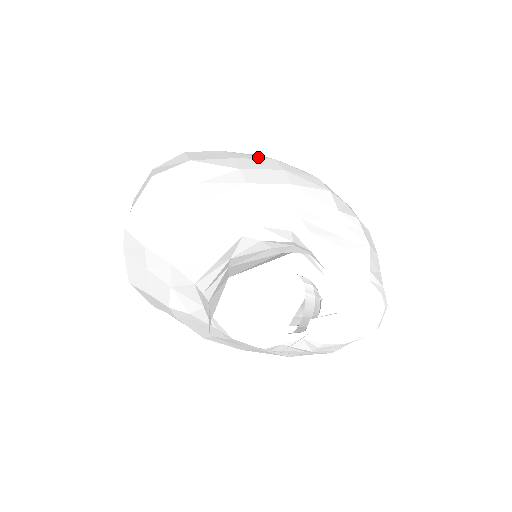
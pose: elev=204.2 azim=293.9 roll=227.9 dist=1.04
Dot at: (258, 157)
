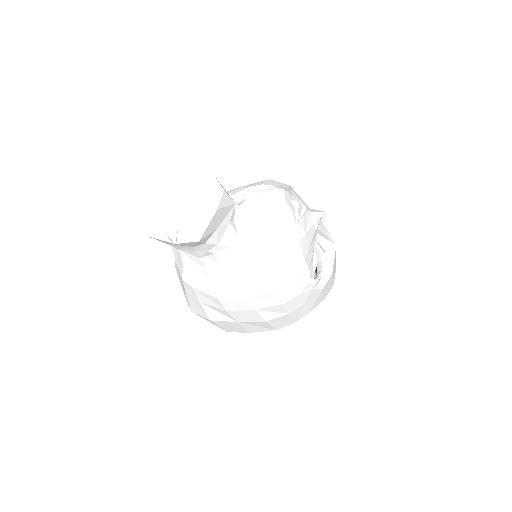
Dot at: occluded
